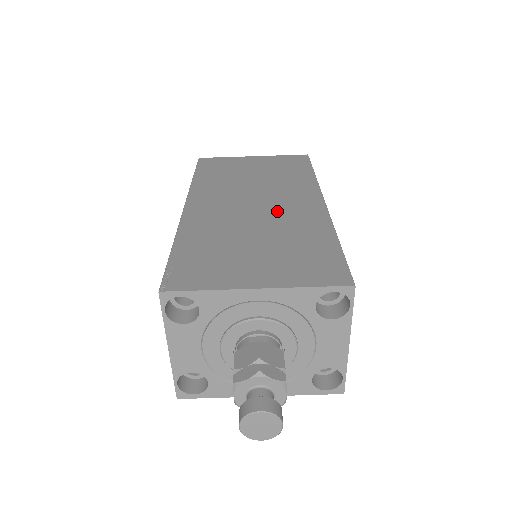
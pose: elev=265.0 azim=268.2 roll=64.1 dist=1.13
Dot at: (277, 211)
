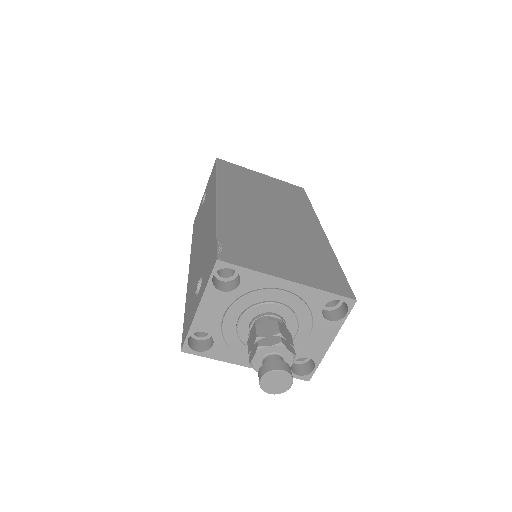
Dot at: (291, 226)
